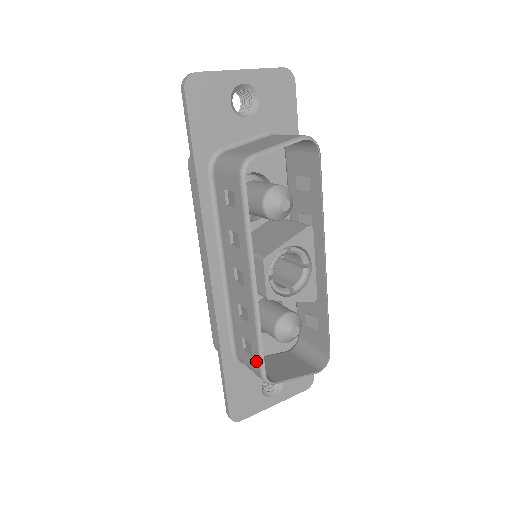
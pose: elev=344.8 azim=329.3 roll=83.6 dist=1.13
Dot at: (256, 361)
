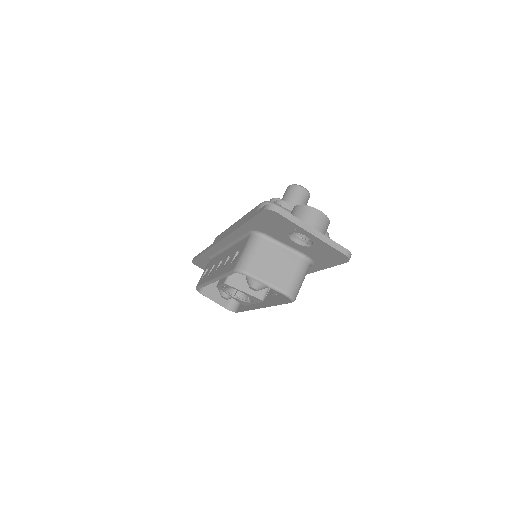
Dot at: (199, 282)
